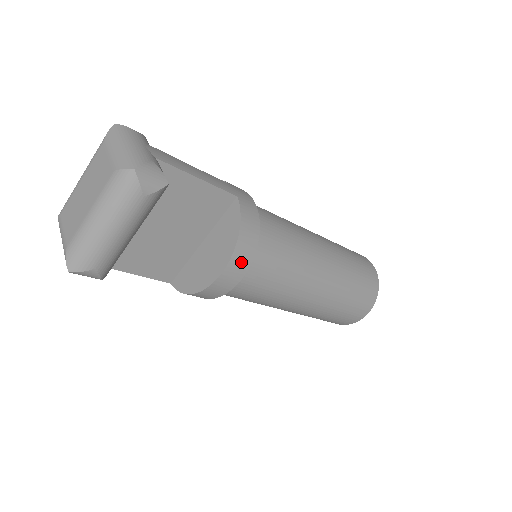
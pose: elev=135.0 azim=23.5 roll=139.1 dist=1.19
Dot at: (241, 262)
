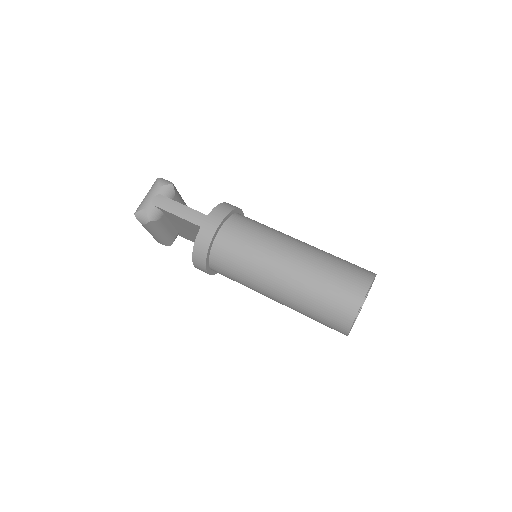
Dot at: (200, 264)
